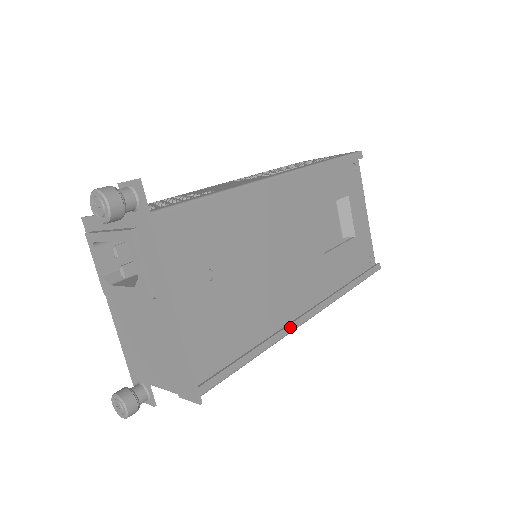
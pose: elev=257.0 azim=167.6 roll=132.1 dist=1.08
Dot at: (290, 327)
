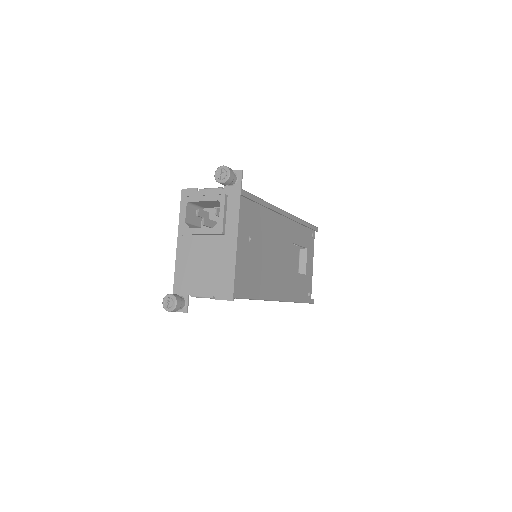
Dot at: (272, 297)
